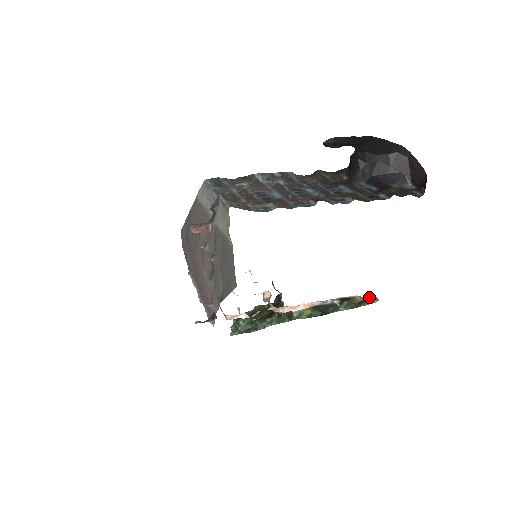
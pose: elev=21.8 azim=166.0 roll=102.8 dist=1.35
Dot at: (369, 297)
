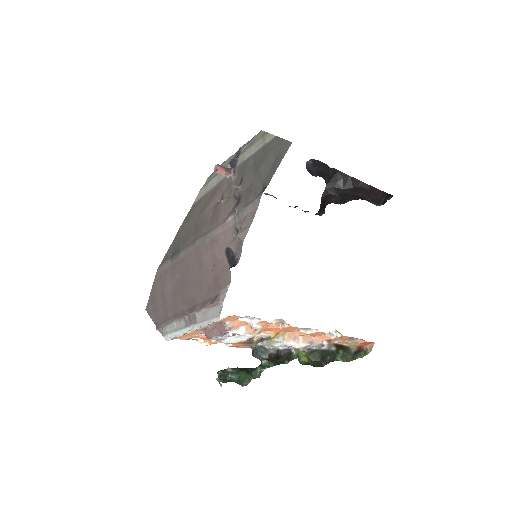
Dot at: (362, 347)
